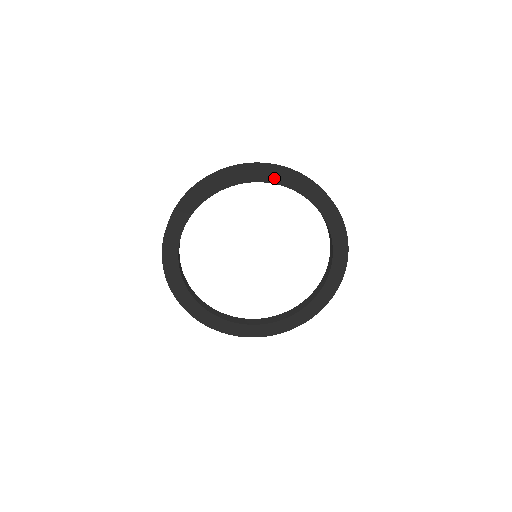
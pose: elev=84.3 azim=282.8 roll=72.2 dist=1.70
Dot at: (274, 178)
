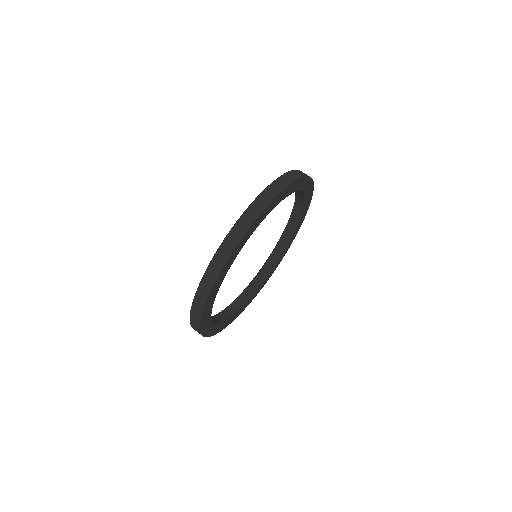
Dot at: (246, 239)
